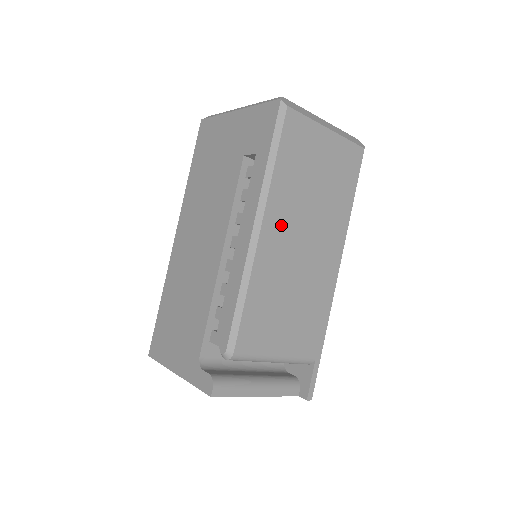
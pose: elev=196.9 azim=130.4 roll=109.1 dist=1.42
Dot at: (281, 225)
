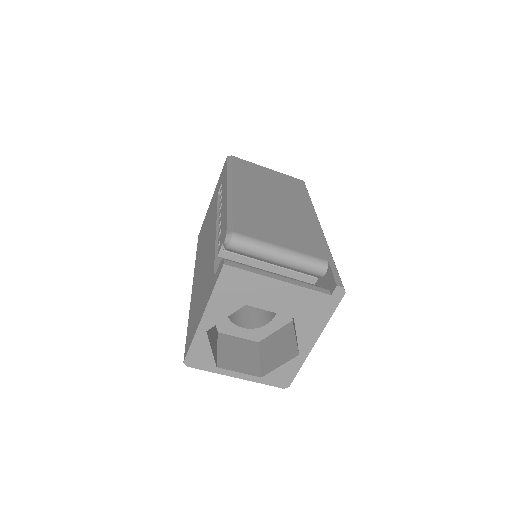
Dot at: (249, 190)
